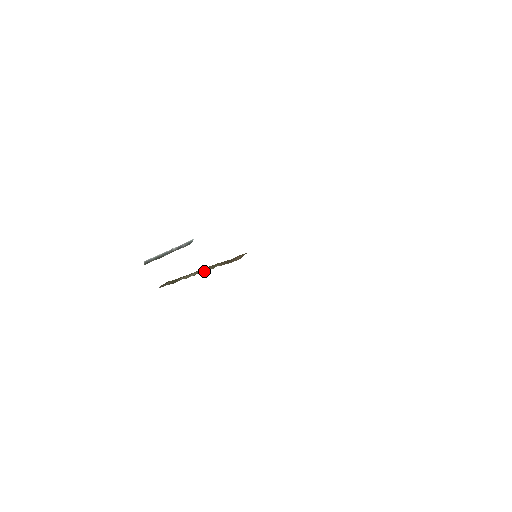
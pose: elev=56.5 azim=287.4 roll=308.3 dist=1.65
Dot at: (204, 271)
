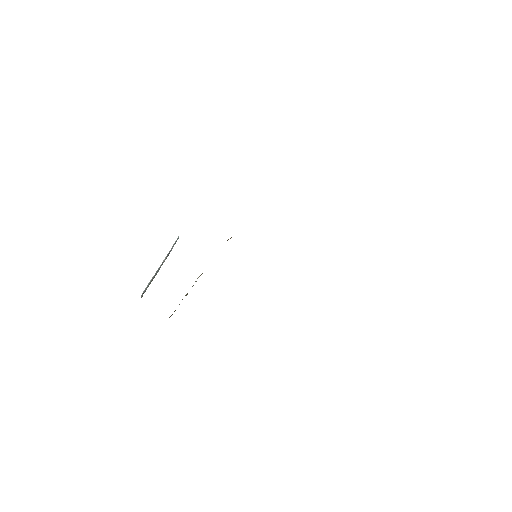
Dot at: (200, 275)
